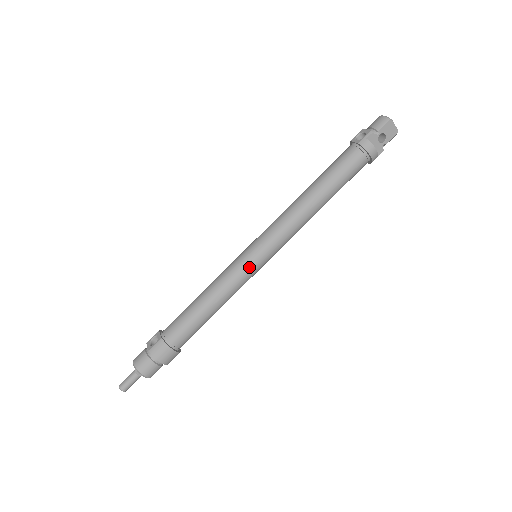
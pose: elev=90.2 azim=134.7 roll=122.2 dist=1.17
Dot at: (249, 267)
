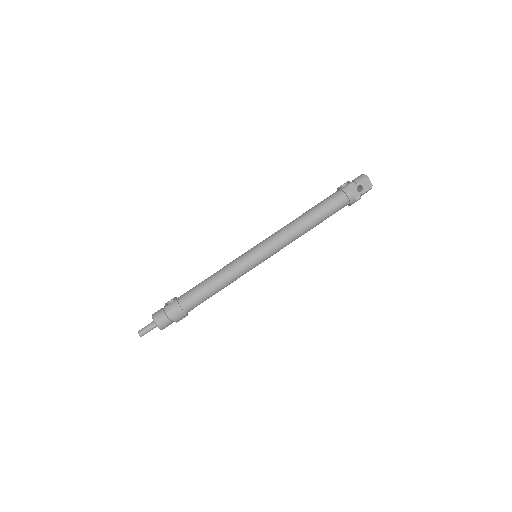
Dot at: (249, 261)
